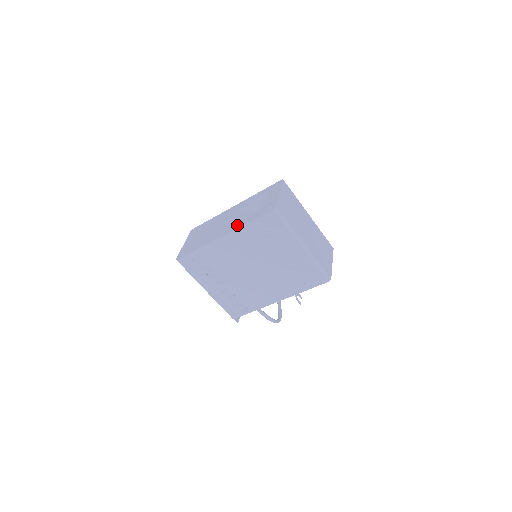
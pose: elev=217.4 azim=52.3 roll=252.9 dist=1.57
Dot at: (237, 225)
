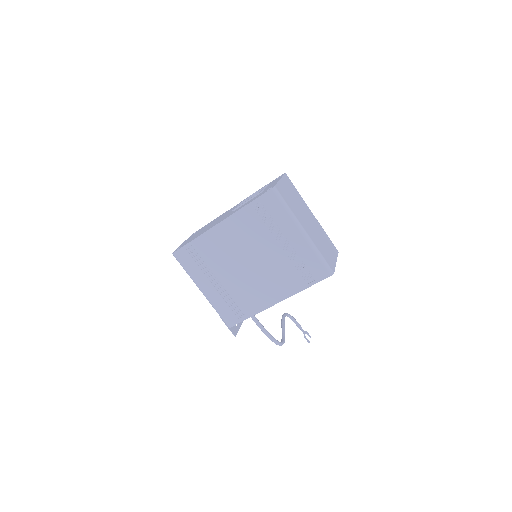
Dot at: (235, 211)
